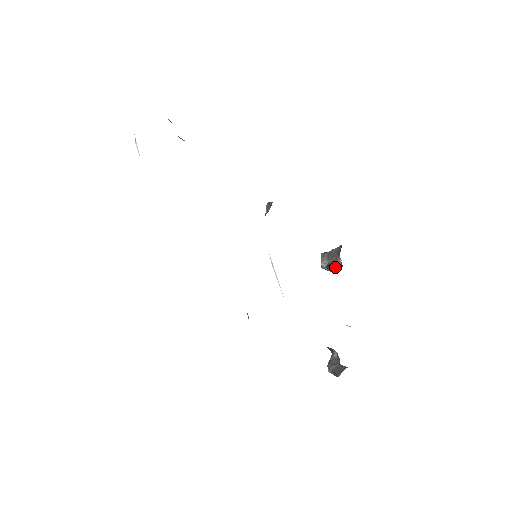
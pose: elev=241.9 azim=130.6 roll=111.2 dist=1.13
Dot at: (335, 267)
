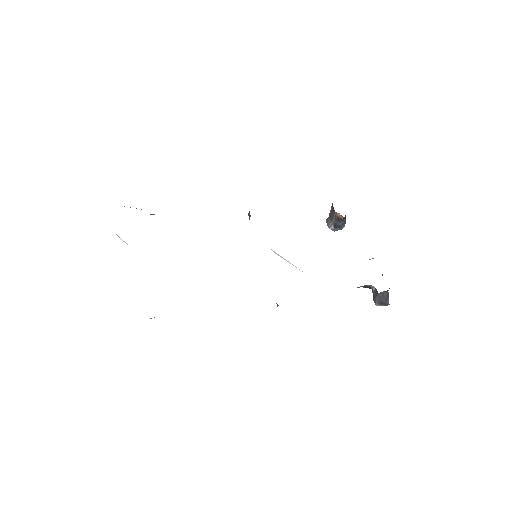
Dot at: (342, 223)
